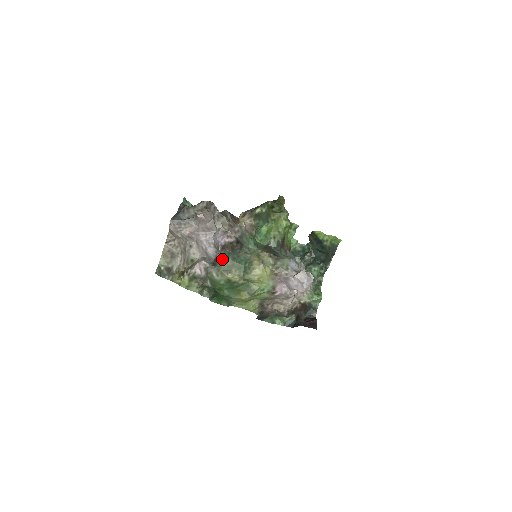
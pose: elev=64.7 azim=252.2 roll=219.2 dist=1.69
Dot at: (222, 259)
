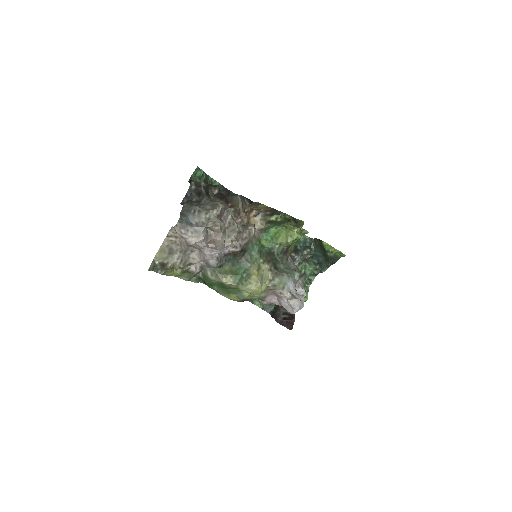
Dot at: (221, 264)
